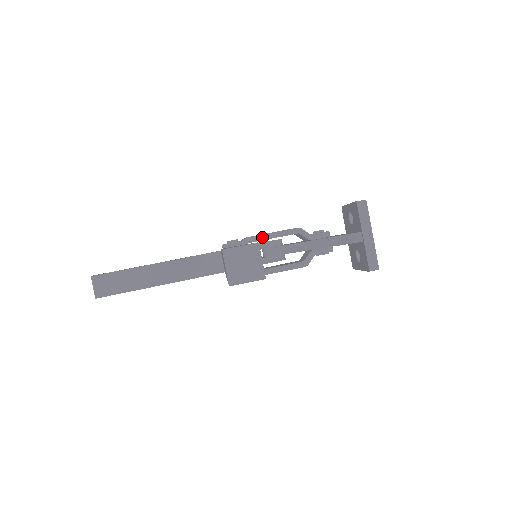
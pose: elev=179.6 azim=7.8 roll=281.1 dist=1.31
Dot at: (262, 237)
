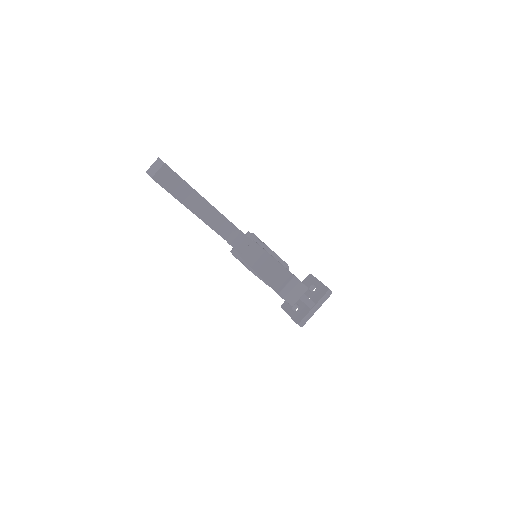
Dot at: (271, 252)
